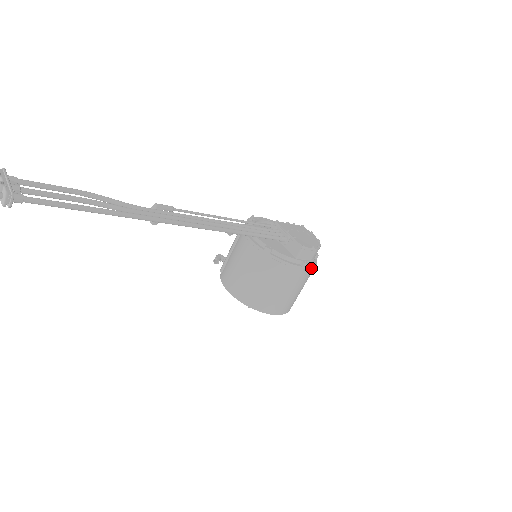
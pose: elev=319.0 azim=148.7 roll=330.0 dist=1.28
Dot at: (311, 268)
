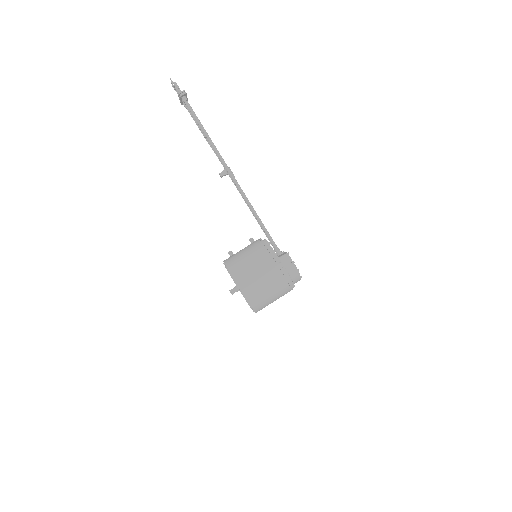
Dot at: (284, 274)
